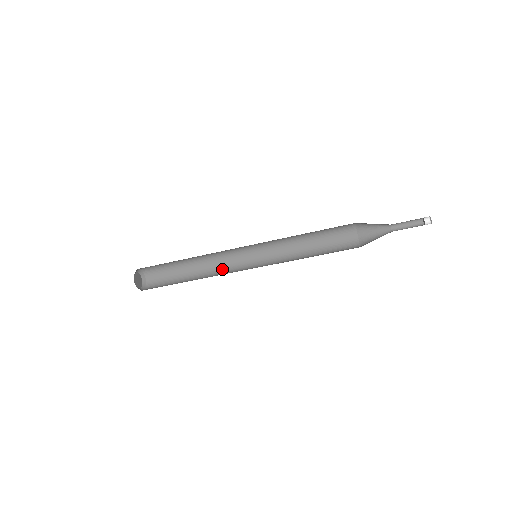
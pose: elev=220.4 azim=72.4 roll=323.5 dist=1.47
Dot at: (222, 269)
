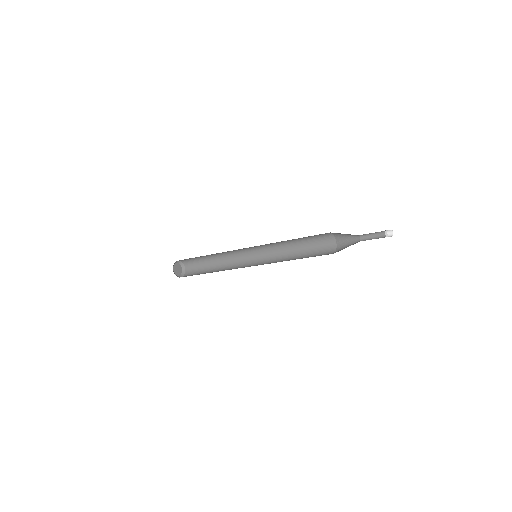
Dot at: (235, 259)
